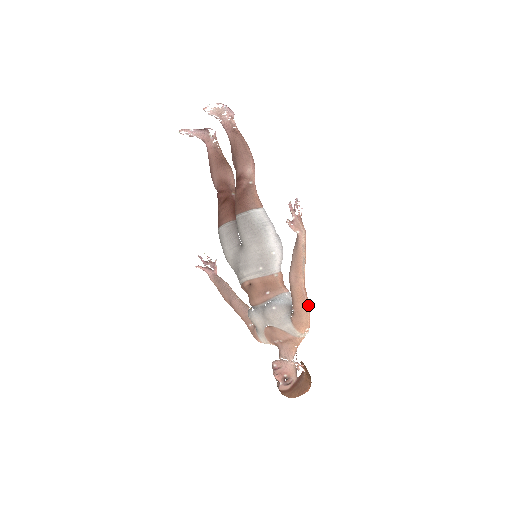
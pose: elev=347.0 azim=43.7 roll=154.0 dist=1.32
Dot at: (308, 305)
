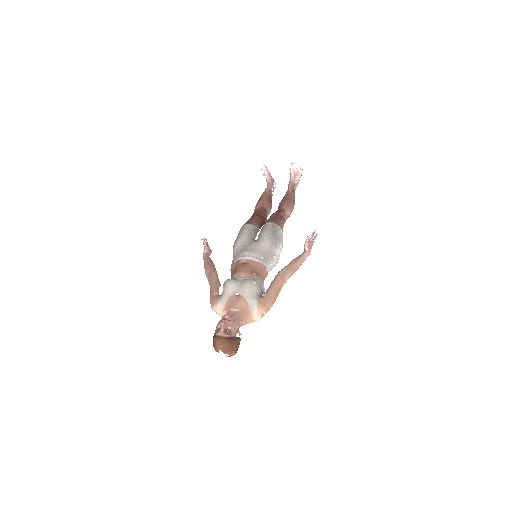
Dot at: (276, 298)
